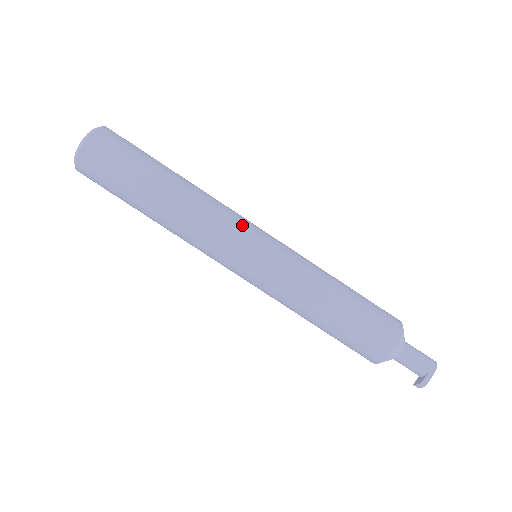
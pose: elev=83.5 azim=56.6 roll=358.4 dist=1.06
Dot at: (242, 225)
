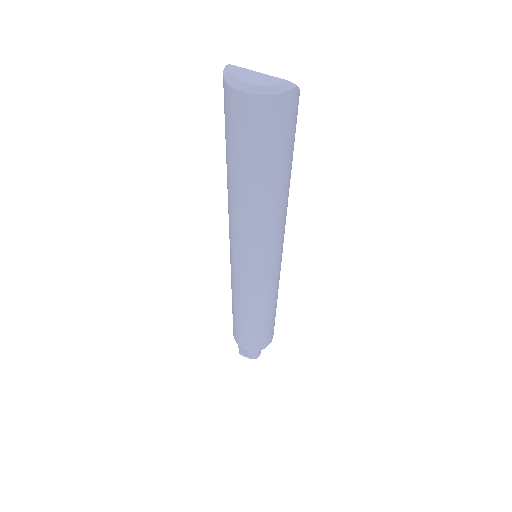
Dot at: (267, 256)
